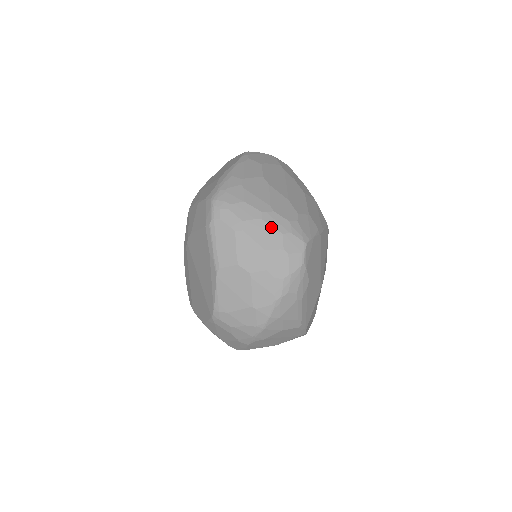
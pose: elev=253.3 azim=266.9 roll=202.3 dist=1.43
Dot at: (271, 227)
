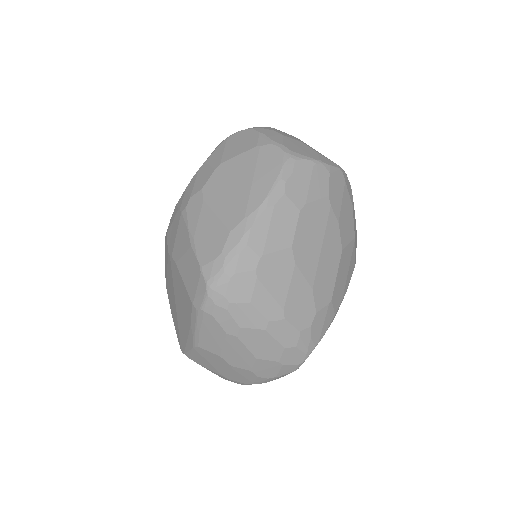
Dot at: (273, 340)
